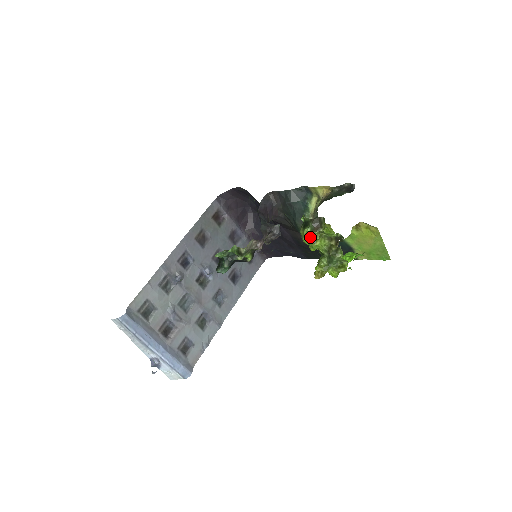
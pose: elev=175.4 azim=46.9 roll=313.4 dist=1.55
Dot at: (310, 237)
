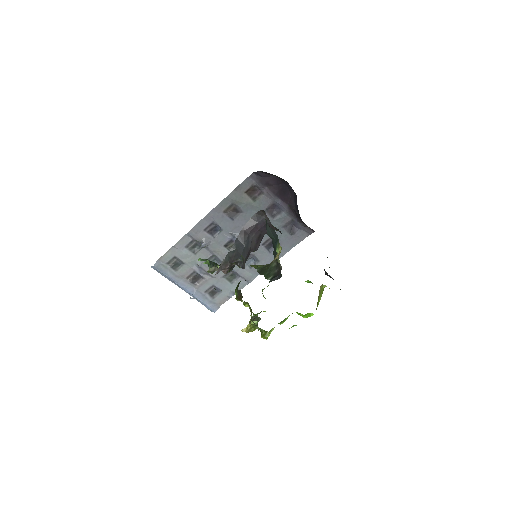
Dot at: occluded
